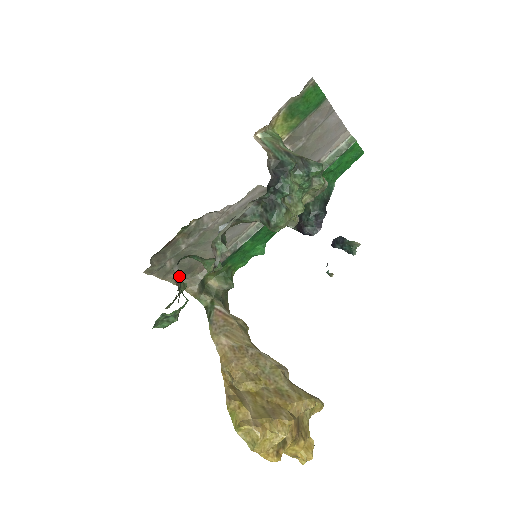
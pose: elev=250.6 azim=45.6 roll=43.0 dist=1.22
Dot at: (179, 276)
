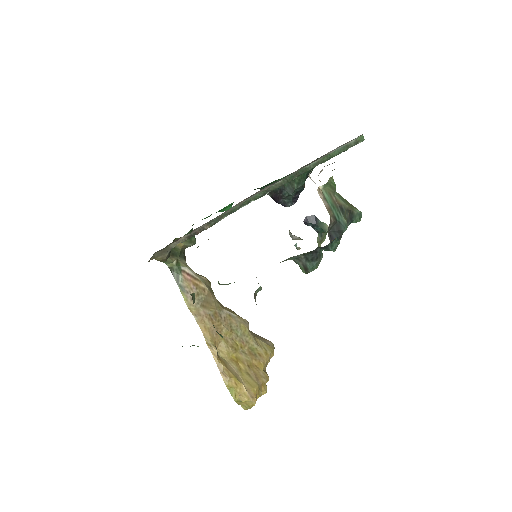
Dot at: (155, 252)
